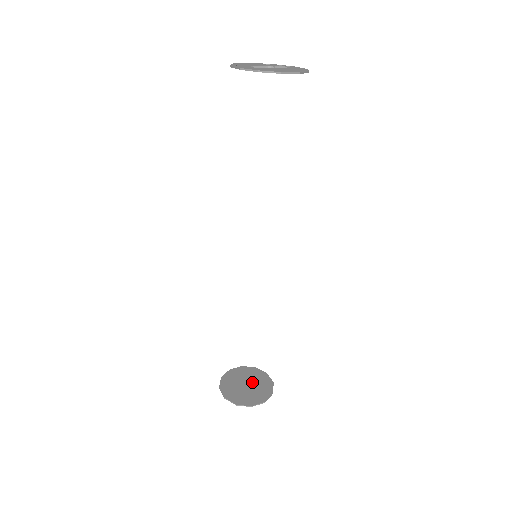
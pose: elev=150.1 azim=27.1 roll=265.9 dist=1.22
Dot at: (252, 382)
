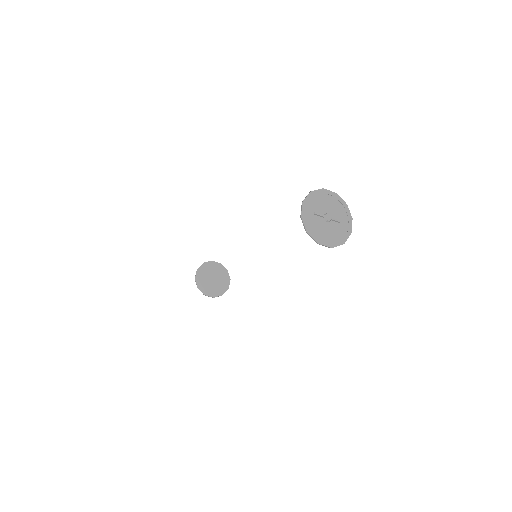
Dot at: (217, 279)
